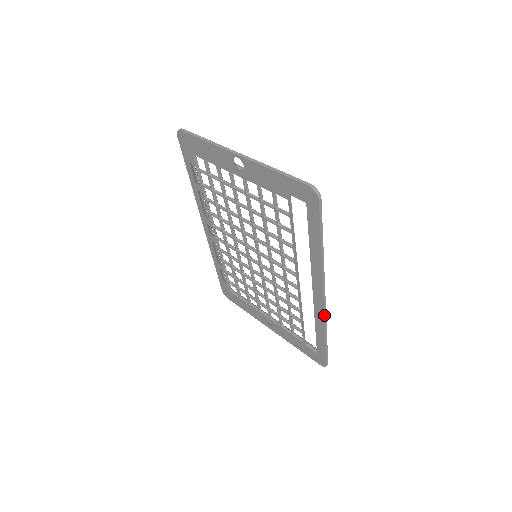
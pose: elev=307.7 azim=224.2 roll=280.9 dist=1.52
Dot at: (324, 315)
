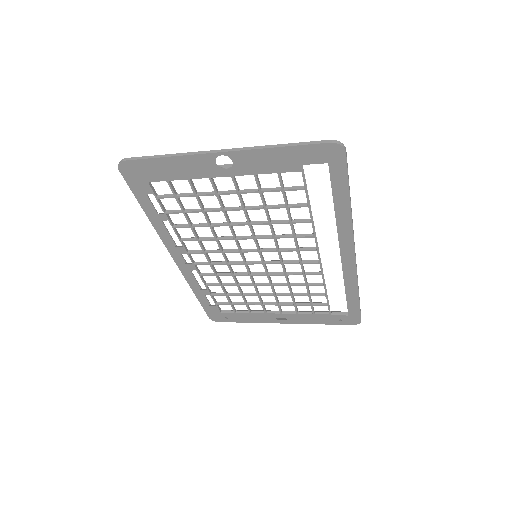
Dot at: (356, 272)
